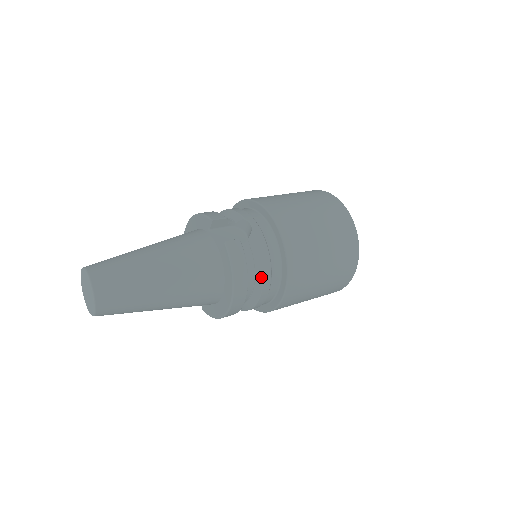
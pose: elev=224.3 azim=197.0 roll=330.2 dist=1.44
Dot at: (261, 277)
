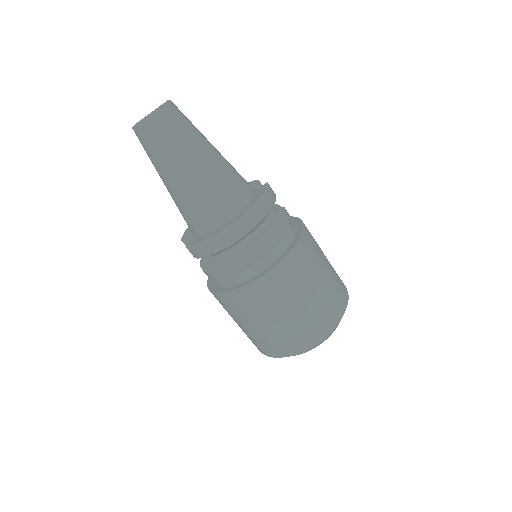
Dot at: (275, 228)
